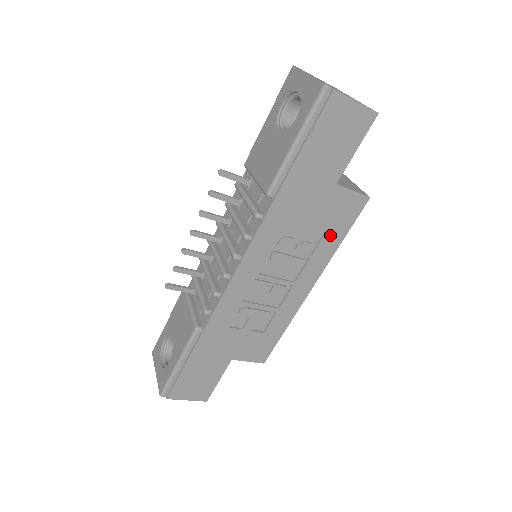
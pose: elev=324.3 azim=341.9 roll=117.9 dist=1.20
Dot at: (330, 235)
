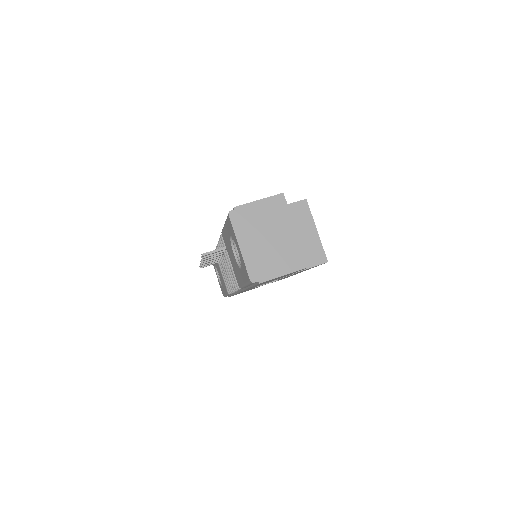
Dot at: occluded
